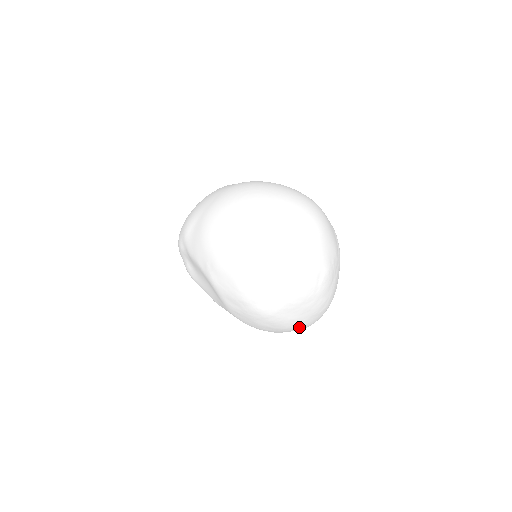
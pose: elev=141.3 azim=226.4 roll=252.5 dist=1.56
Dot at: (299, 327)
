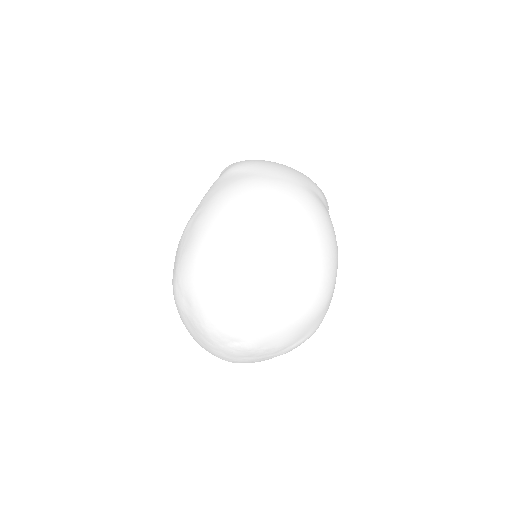
Dot at: occluded
